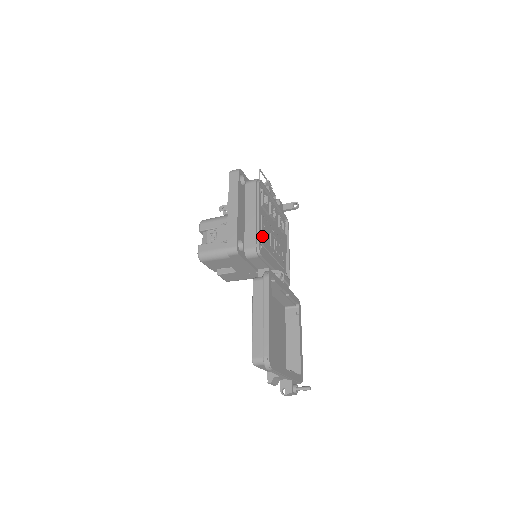
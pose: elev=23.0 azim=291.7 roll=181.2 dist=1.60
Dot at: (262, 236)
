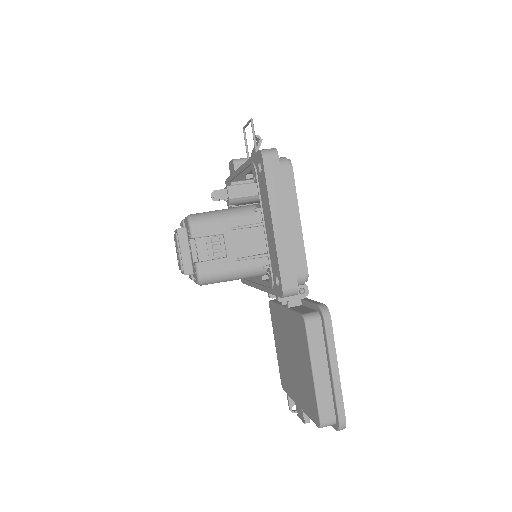
Dot at: occluded
